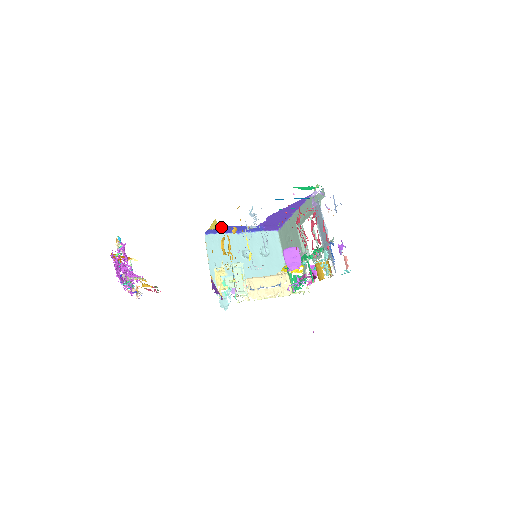
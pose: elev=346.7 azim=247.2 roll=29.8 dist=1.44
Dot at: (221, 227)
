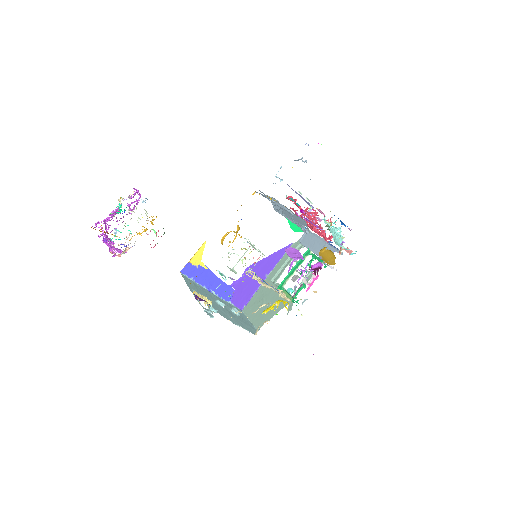
Dot at: (202, 264)
